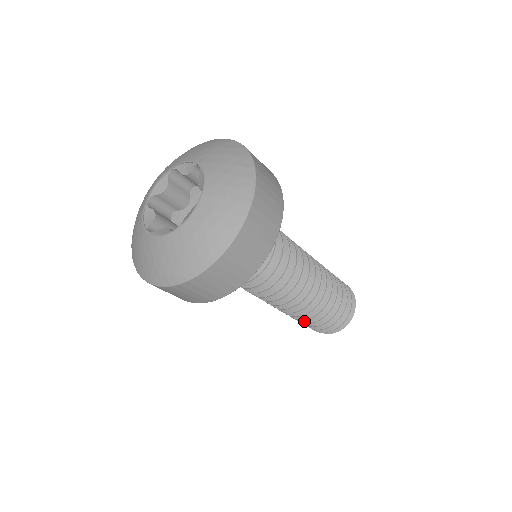
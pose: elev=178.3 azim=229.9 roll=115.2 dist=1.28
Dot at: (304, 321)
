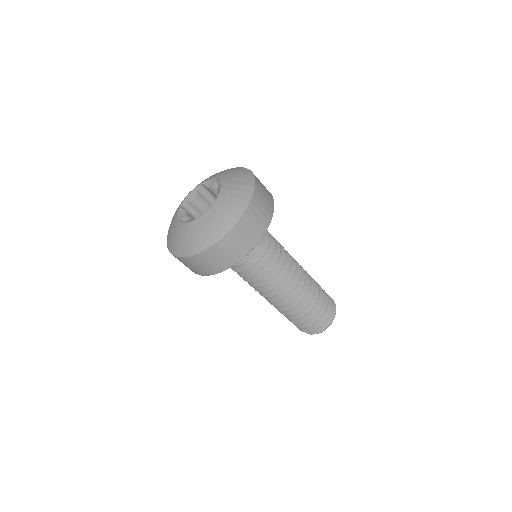
Dot at: (293, 318)
